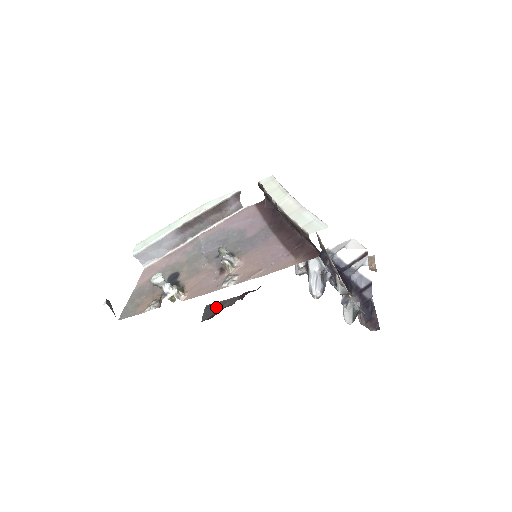
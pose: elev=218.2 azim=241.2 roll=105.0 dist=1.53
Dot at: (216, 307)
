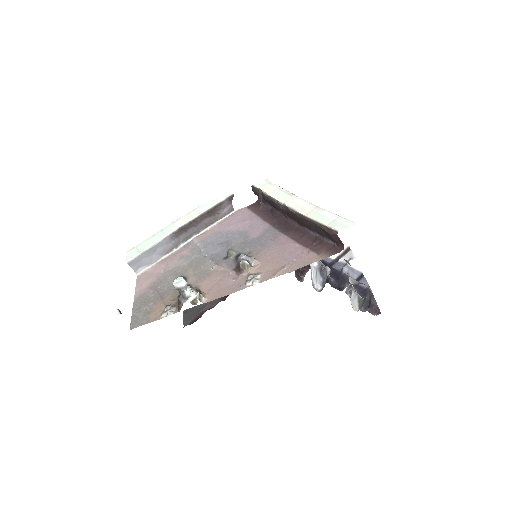
Dot at: (196, 311)
